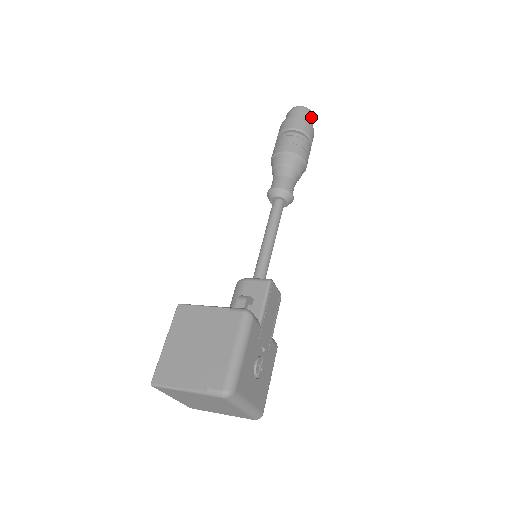
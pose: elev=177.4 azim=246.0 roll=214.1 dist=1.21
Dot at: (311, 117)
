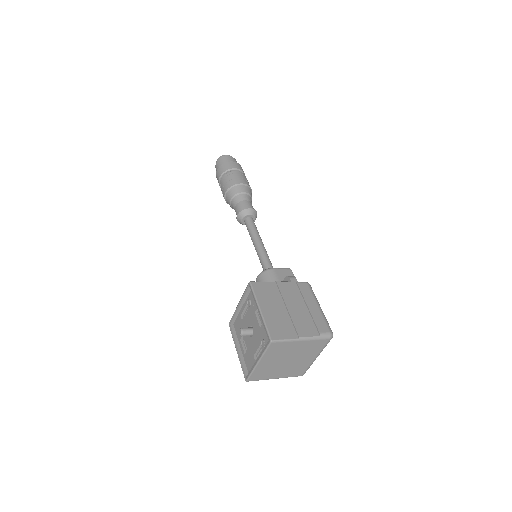
Dot at: occluded
